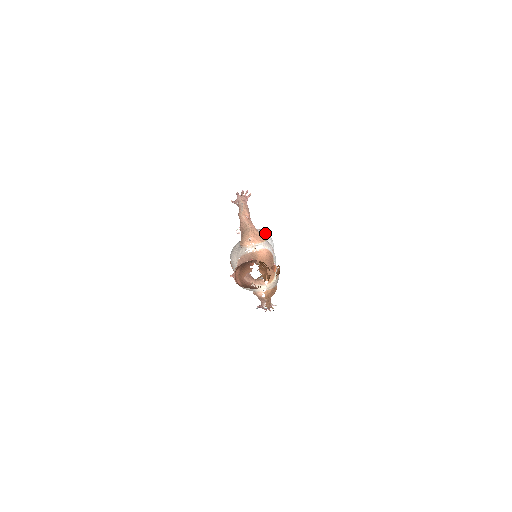
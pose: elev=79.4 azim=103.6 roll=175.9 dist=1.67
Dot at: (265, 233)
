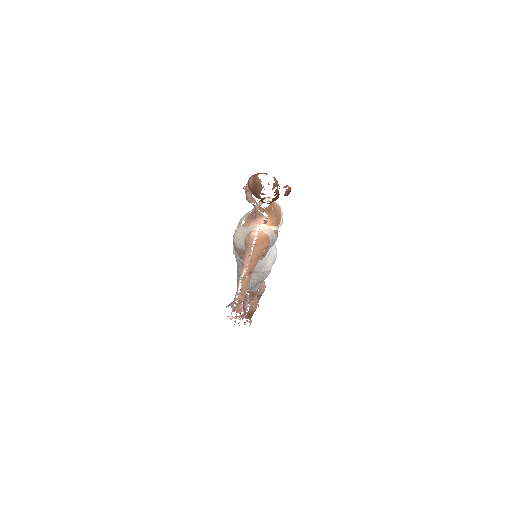
Dot at: occluded
